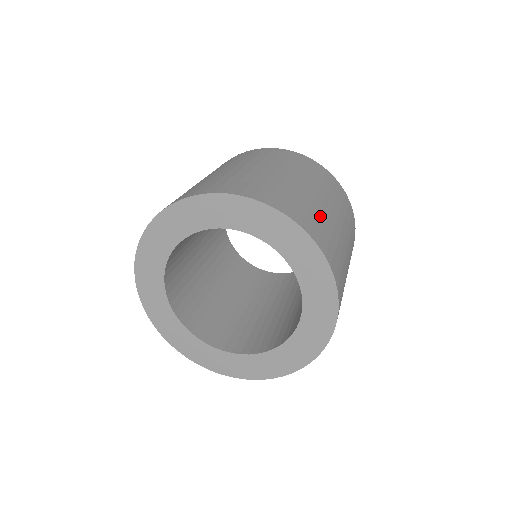
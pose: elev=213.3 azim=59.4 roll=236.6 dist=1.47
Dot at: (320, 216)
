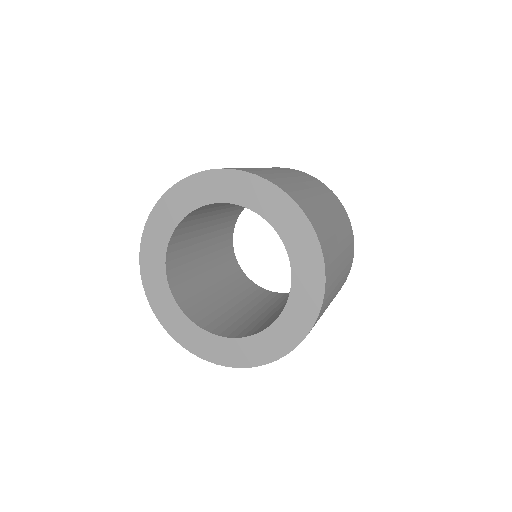
Dot at: occluded
